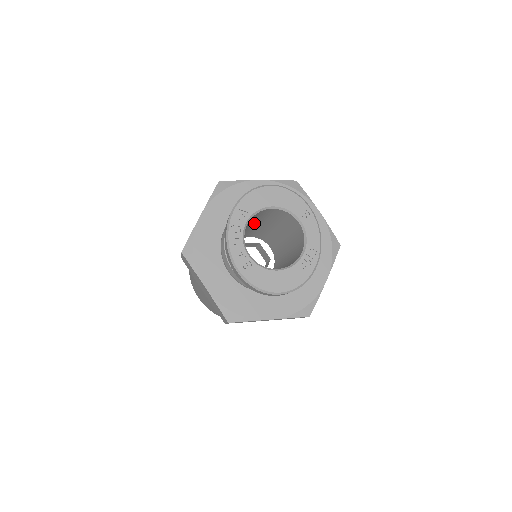
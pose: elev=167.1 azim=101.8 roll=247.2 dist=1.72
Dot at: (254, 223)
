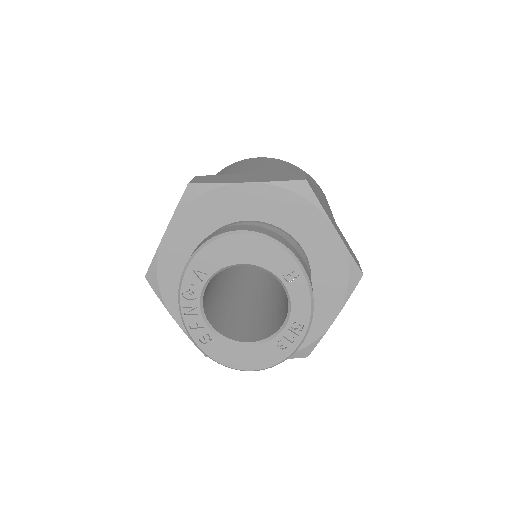
Dot at: occluded
